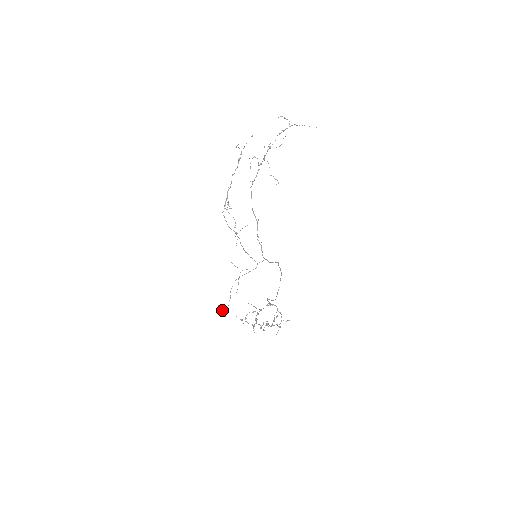
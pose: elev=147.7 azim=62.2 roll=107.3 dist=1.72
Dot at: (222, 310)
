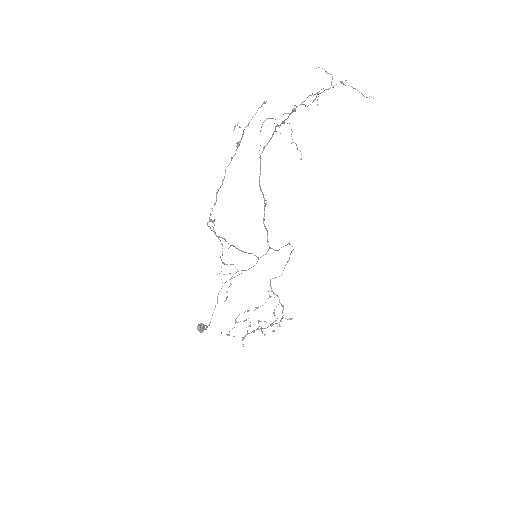
Dot at: (202, 331)
